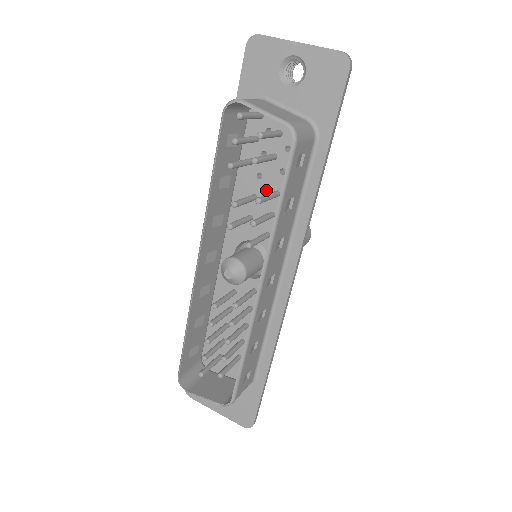
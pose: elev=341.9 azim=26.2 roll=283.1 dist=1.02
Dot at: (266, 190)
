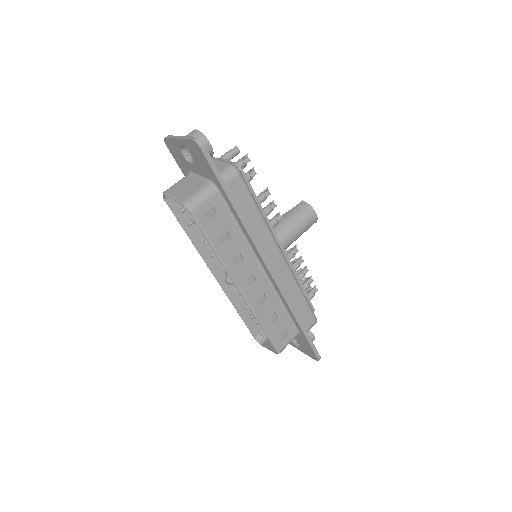
Dot at: occluded
